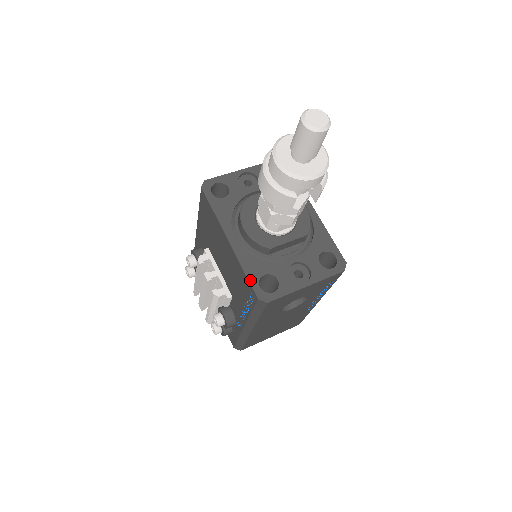
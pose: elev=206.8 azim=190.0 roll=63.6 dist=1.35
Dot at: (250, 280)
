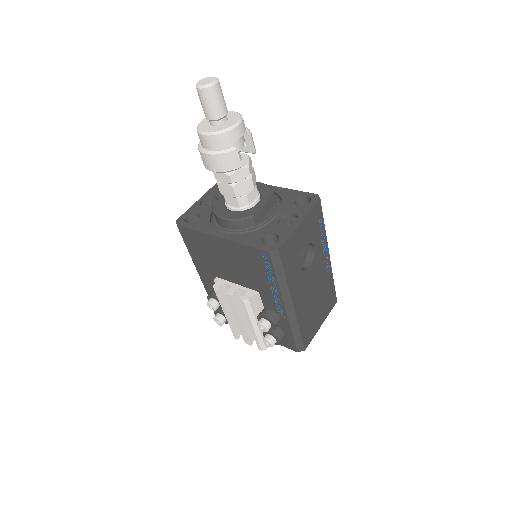
Dot at: (254, 246)
